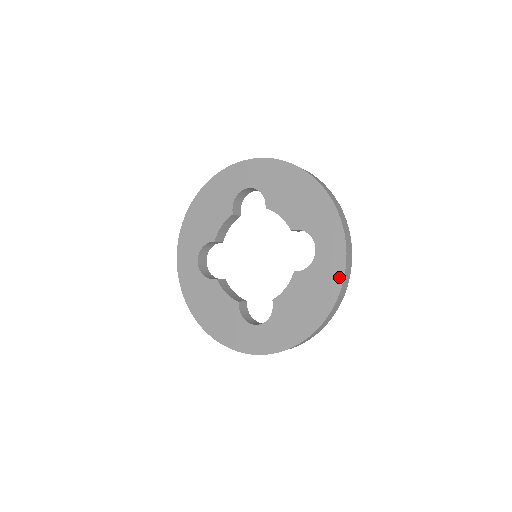
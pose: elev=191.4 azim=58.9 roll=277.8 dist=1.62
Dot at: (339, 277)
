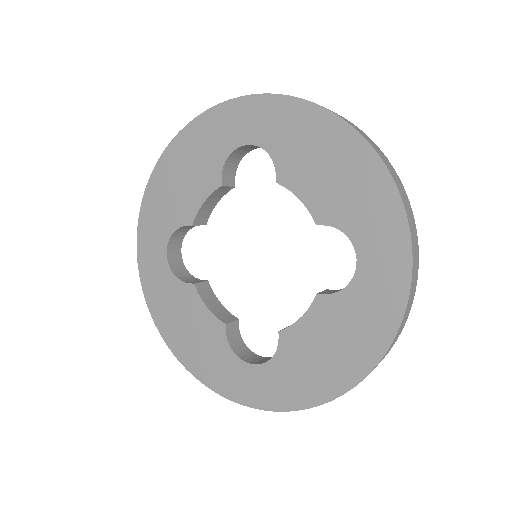
Dot at: (394, 316)
